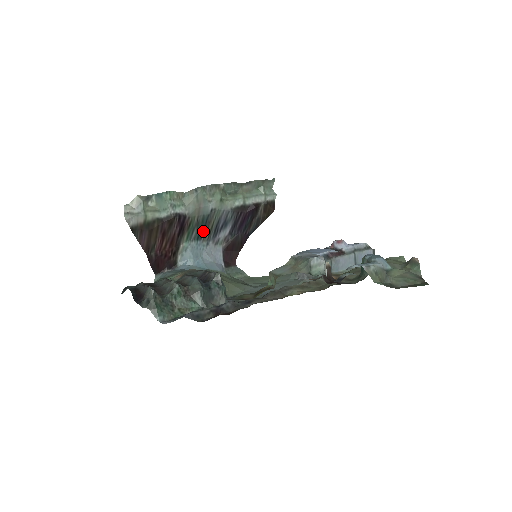
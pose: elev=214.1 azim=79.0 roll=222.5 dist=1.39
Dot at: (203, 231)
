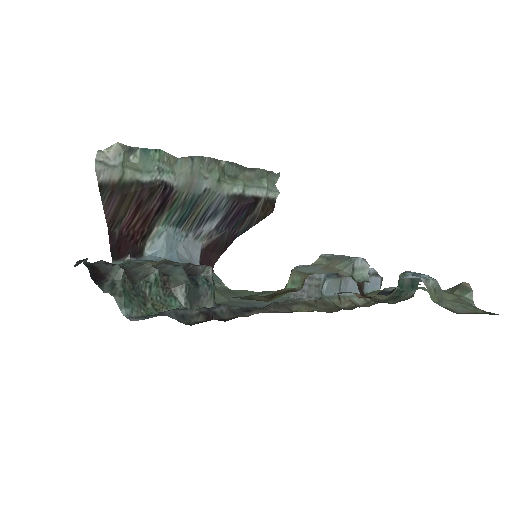
Dot at: (187, 216)
